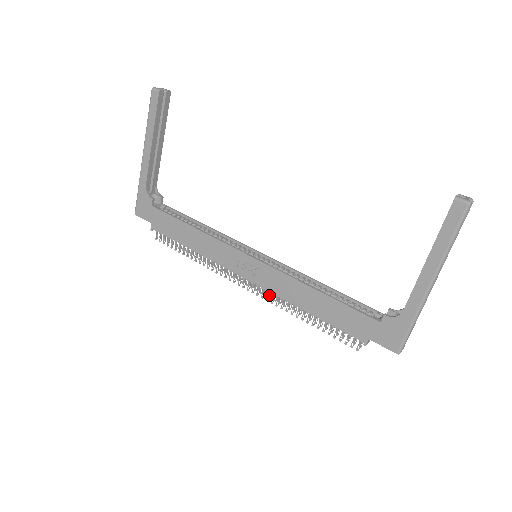
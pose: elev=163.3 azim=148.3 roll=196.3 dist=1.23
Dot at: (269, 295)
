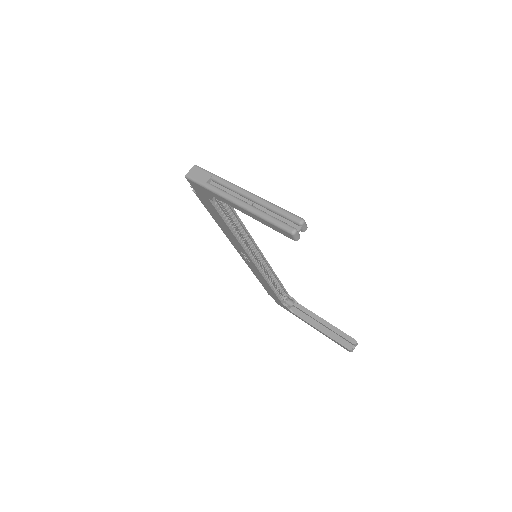
Dot at: occluded
